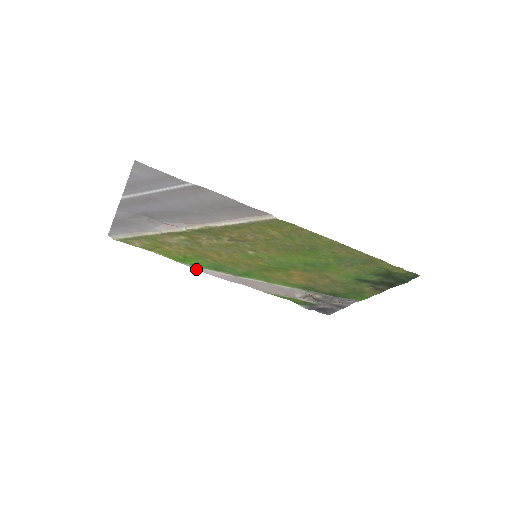
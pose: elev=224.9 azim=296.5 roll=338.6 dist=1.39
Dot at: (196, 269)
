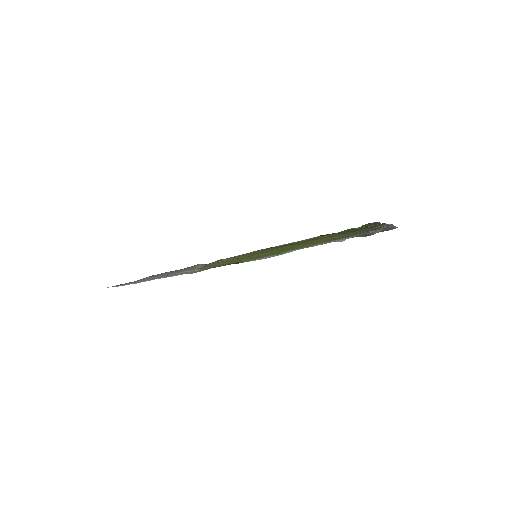
Dot at: occluded
